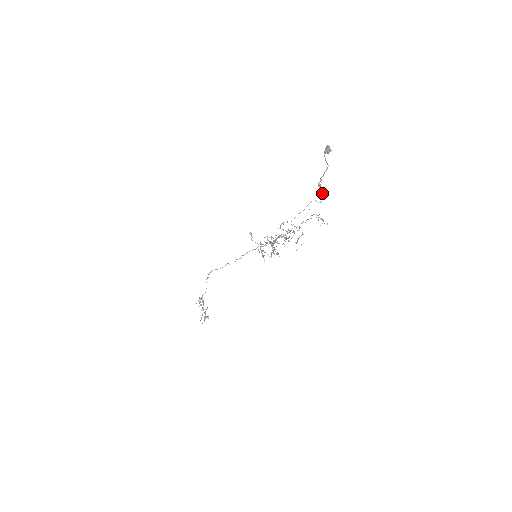
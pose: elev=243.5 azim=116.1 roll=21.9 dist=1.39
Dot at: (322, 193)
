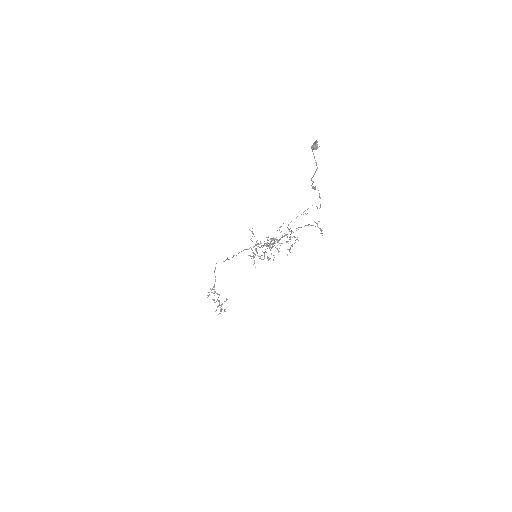
Dot at: (320, 198)
